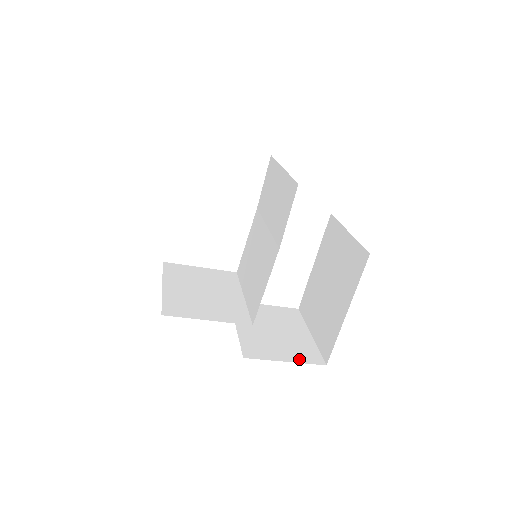
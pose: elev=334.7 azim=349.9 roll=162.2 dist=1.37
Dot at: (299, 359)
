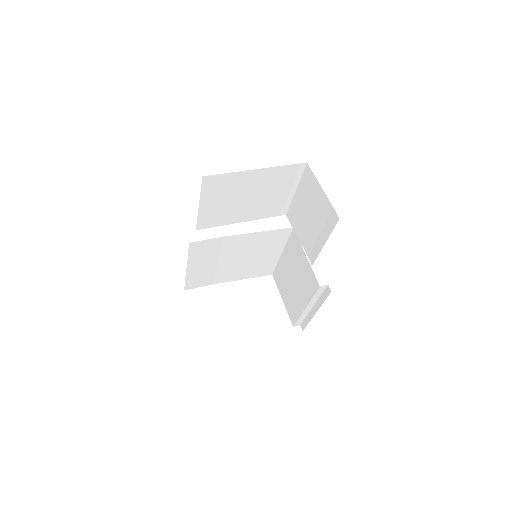
Dot at: occluded
